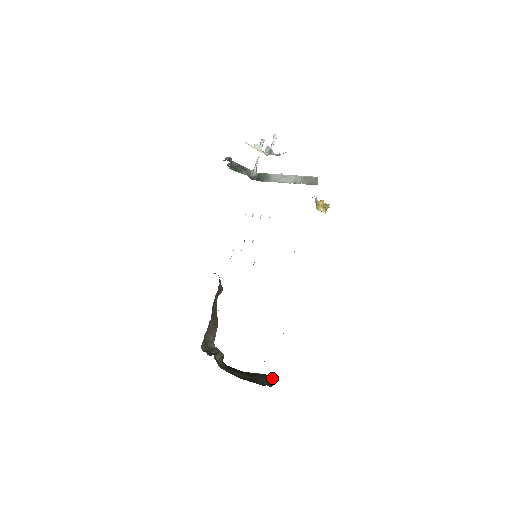
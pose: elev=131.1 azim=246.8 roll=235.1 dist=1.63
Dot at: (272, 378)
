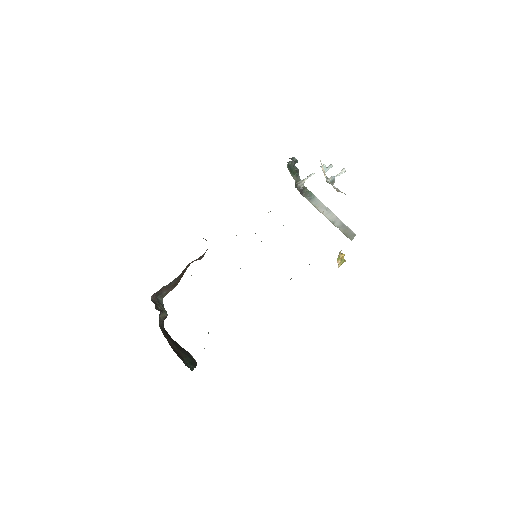
Dot at: (195, 362)
